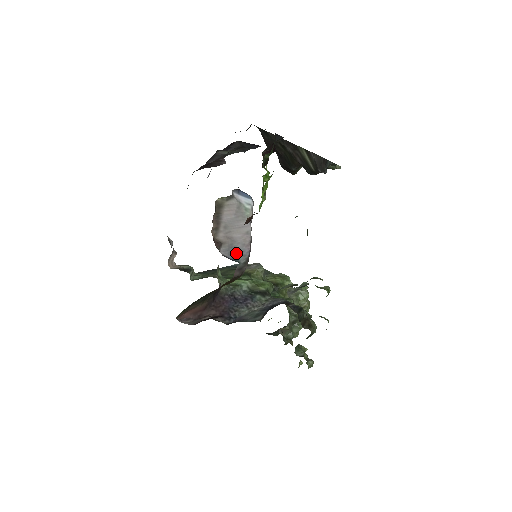
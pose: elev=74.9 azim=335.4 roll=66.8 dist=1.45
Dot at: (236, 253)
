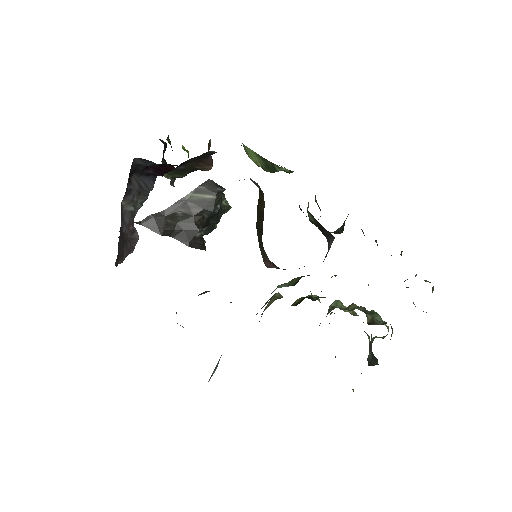
Dot at: occluded
